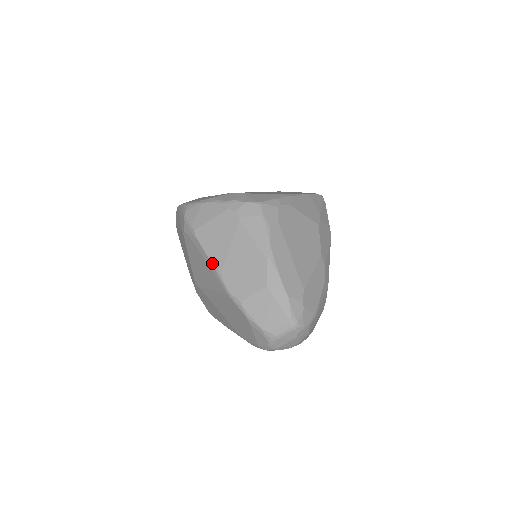
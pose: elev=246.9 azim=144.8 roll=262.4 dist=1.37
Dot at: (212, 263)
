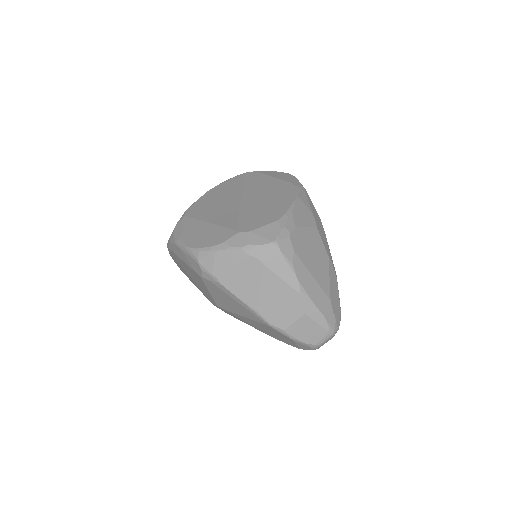
Dot at: (246, 305)
